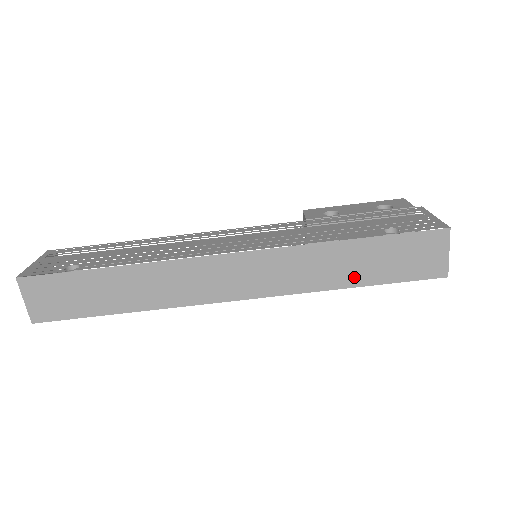
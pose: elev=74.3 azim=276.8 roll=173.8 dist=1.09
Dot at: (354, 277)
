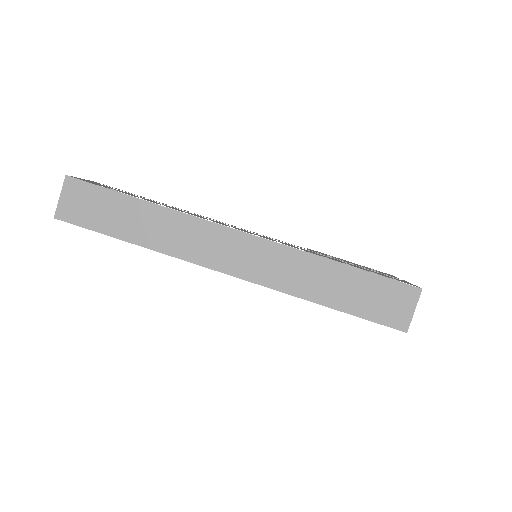
Dot at: (330, 297)
